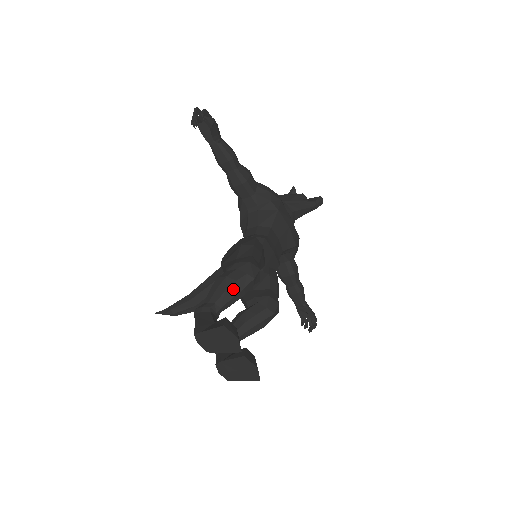
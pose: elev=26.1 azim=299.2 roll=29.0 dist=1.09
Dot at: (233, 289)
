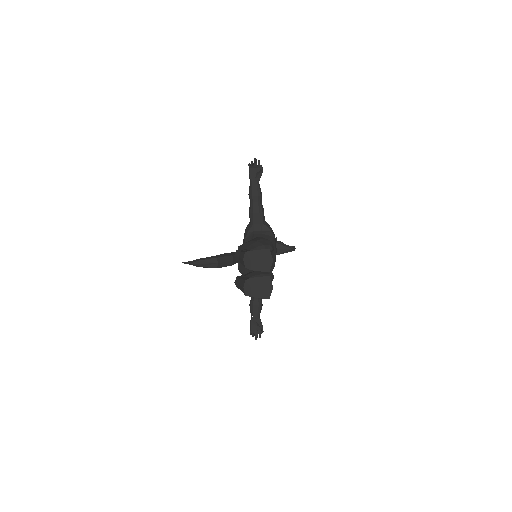
Dot at: (261, 248)
